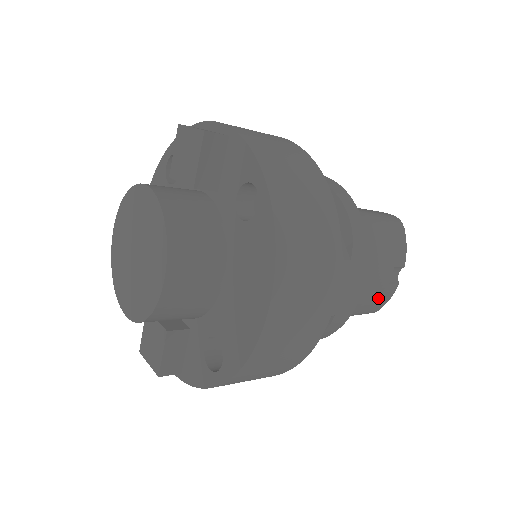
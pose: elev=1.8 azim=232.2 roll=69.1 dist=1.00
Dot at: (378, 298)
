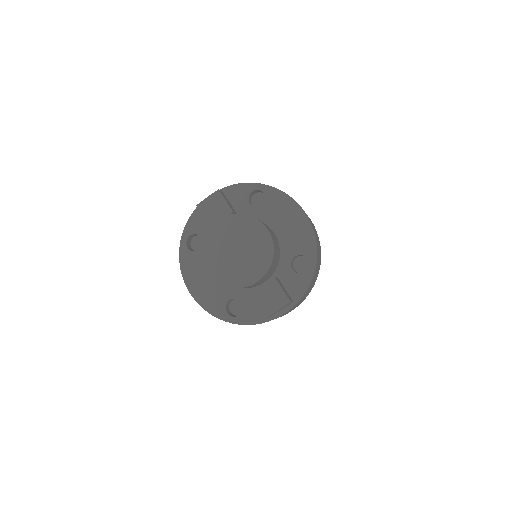
Dot at: occluded
